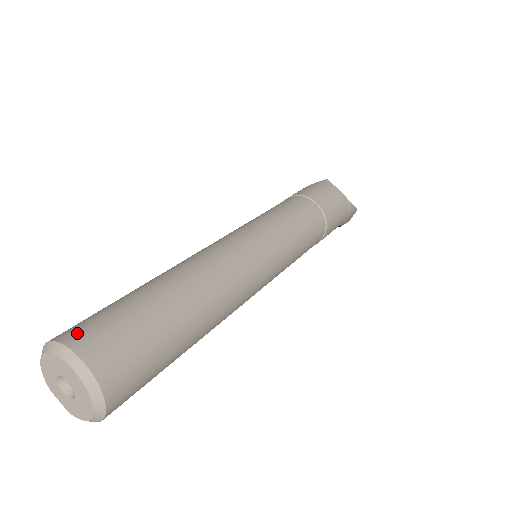
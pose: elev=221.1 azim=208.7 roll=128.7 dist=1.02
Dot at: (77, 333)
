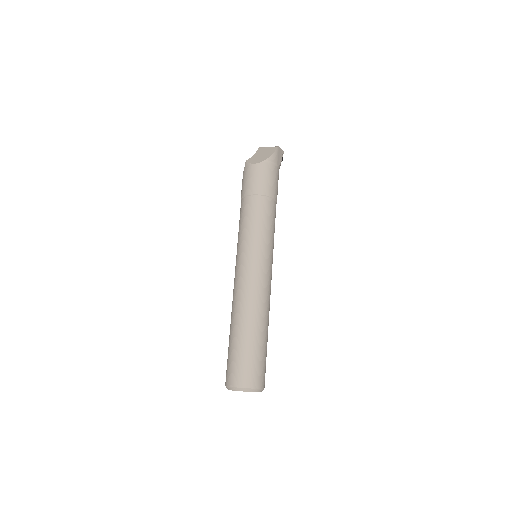
Dot at: (228, 378)
